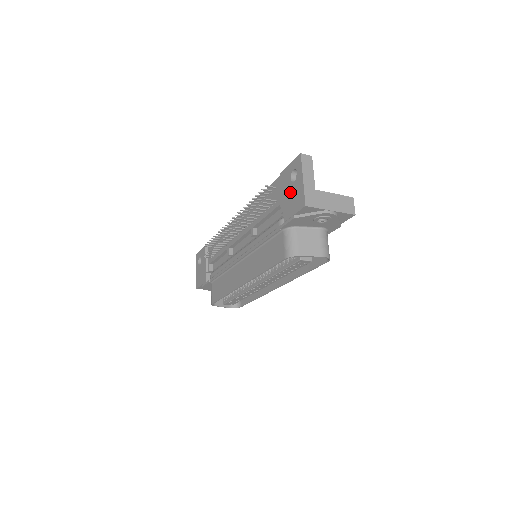
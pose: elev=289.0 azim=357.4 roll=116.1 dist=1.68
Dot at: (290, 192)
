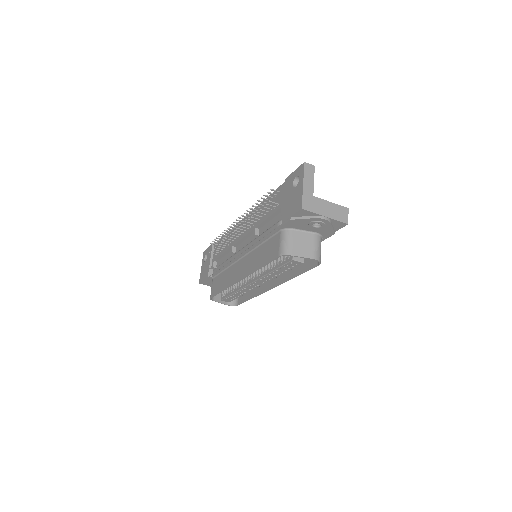
Dot at: (291, 196)
